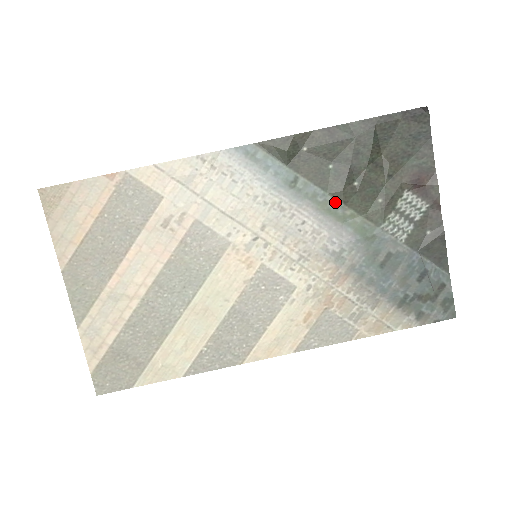
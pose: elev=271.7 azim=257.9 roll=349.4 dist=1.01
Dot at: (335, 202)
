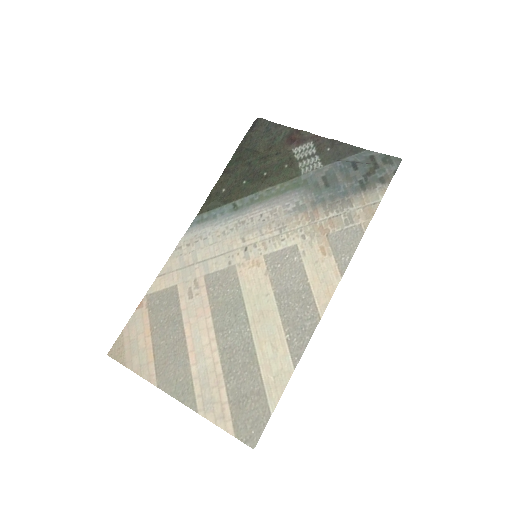
Dot at: (265, 191)
